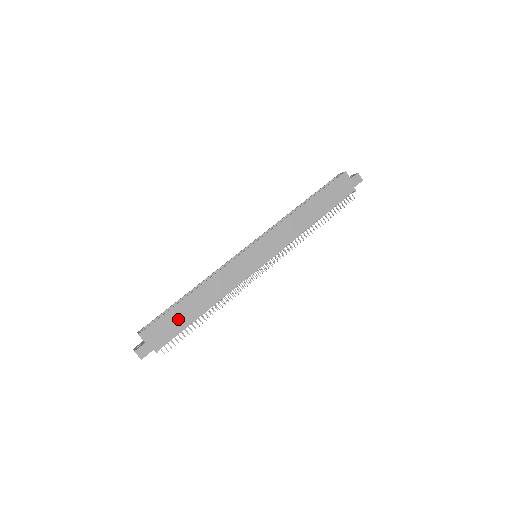
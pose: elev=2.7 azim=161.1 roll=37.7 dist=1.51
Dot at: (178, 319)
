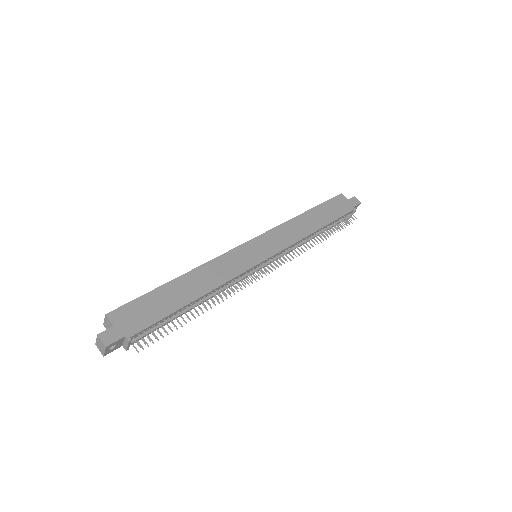
Dot at: (161, 303)
